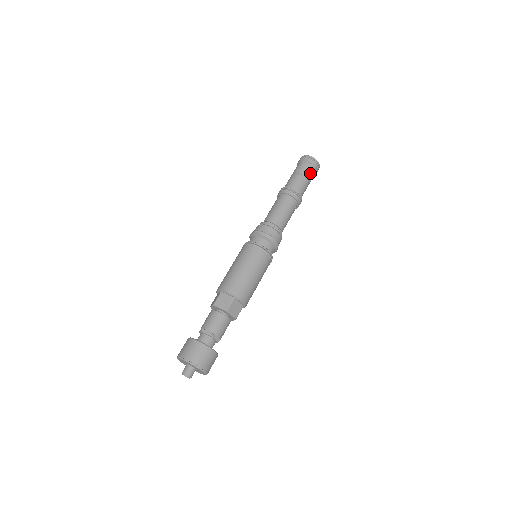
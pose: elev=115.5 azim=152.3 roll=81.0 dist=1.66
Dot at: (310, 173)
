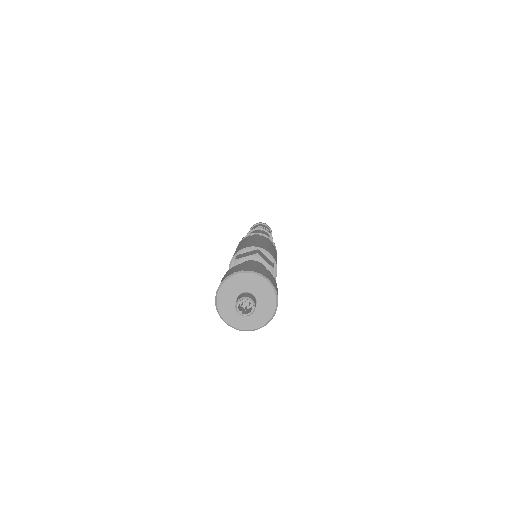
Dot at: occluded
